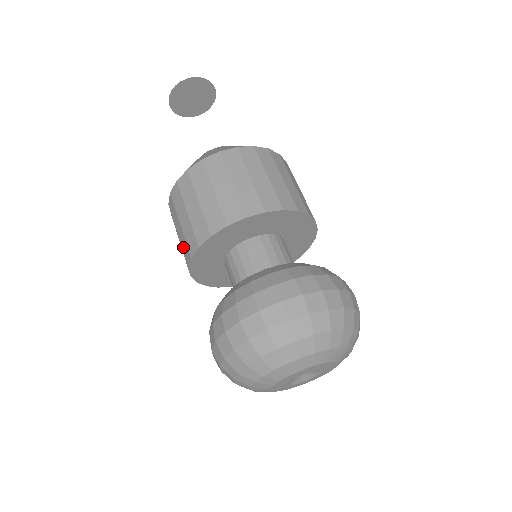
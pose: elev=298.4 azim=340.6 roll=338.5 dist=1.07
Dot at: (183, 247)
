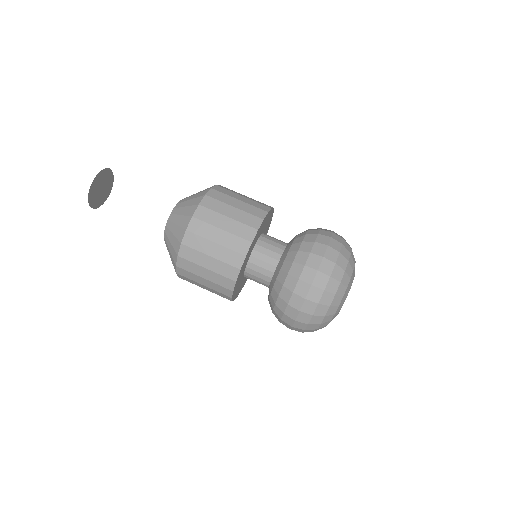
Dot at: (226, 259)
